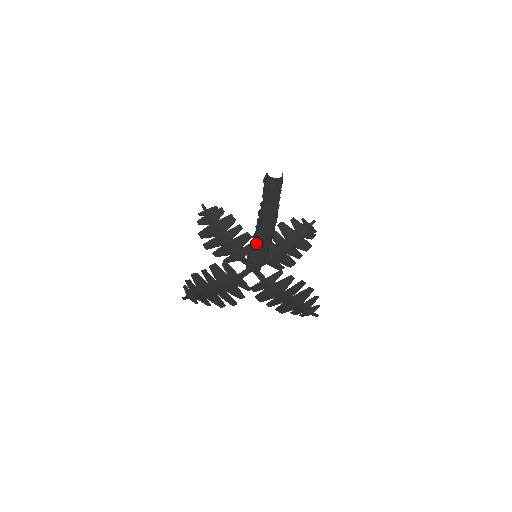
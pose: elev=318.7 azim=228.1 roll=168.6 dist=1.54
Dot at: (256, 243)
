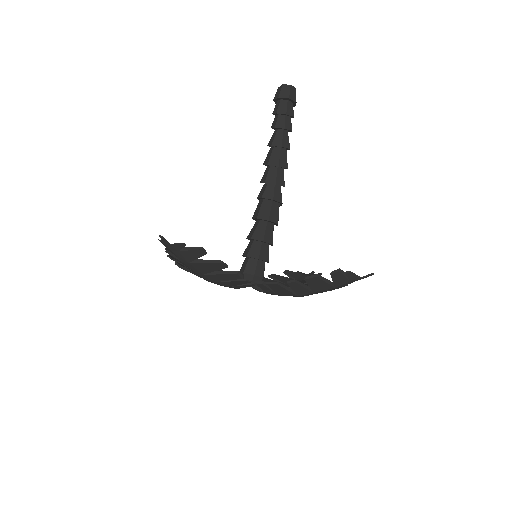
Dot at: (260, 216)
